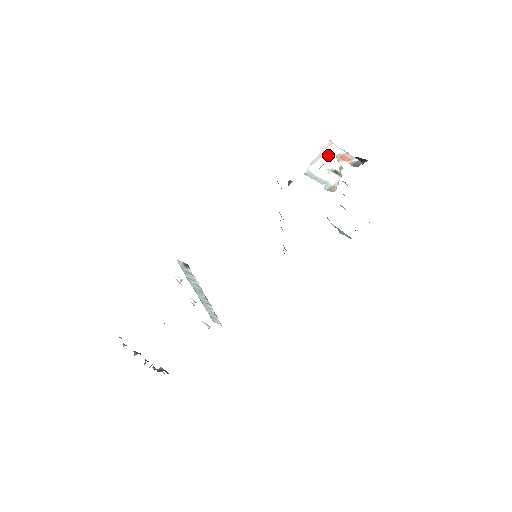
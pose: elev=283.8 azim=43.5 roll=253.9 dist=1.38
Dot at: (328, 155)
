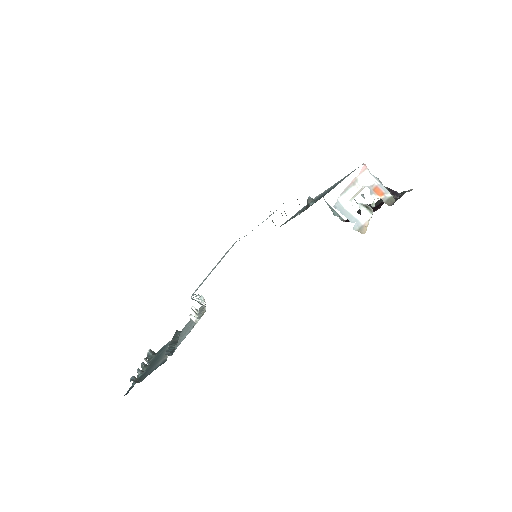
Dot at: (360, 183)
